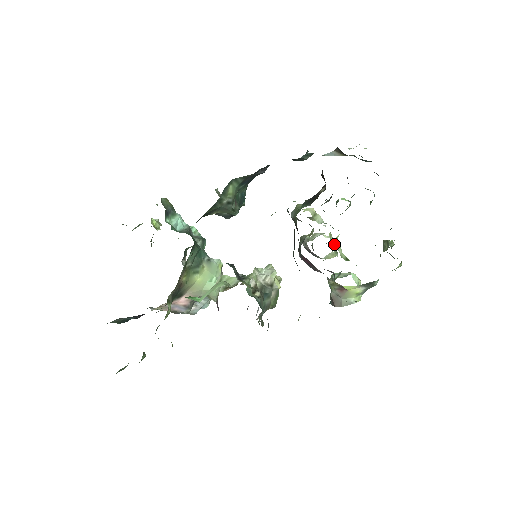
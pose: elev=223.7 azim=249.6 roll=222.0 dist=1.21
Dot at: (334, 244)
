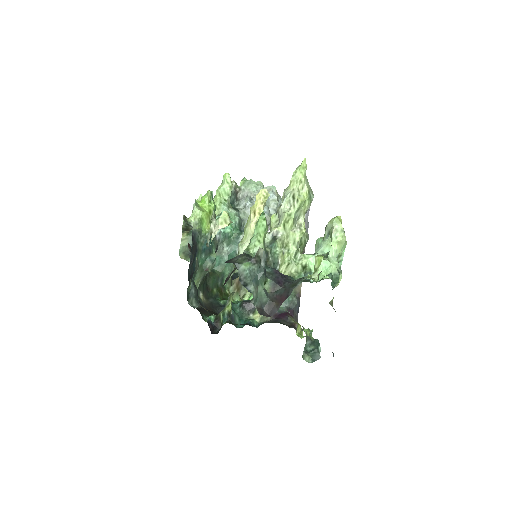
Dot at: (300, 209)
